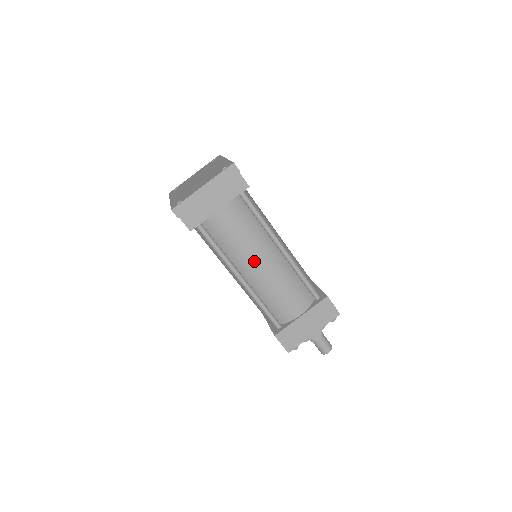
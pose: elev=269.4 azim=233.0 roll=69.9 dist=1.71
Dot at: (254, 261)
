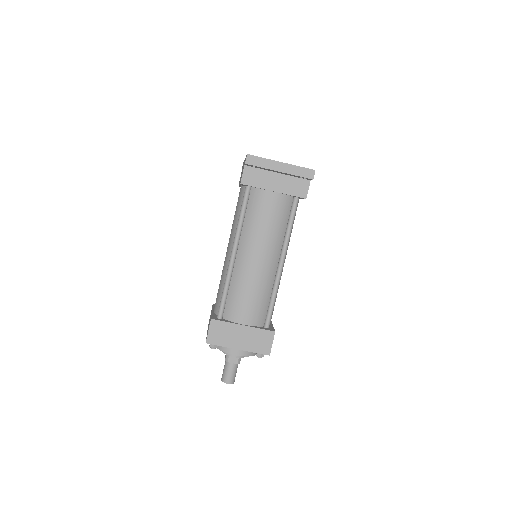
Dot at: (256, 250)
